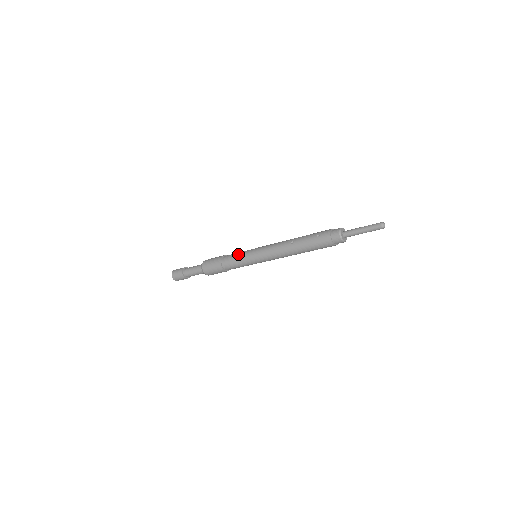
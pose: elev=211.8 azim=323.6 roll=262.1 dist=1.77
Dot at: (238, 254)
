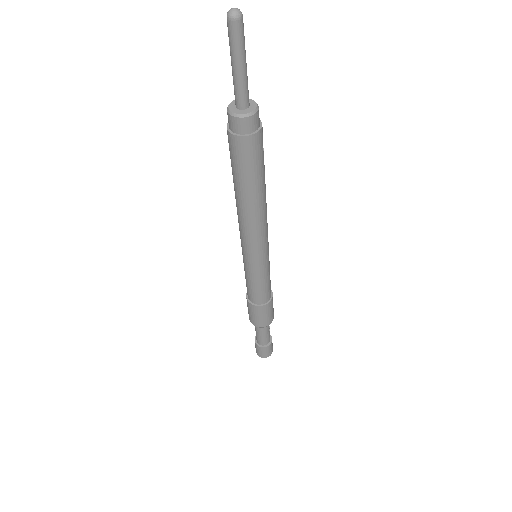
Dot at: occluded
